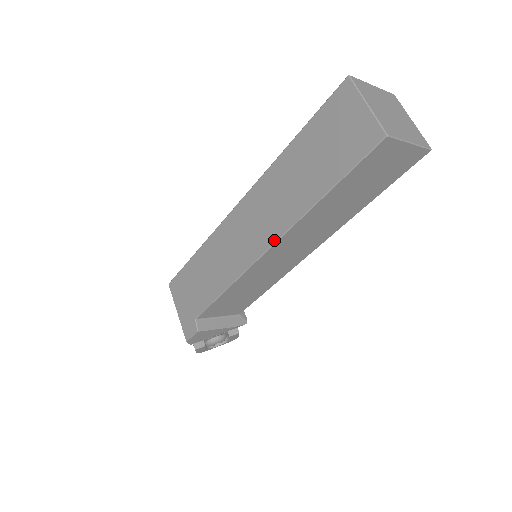
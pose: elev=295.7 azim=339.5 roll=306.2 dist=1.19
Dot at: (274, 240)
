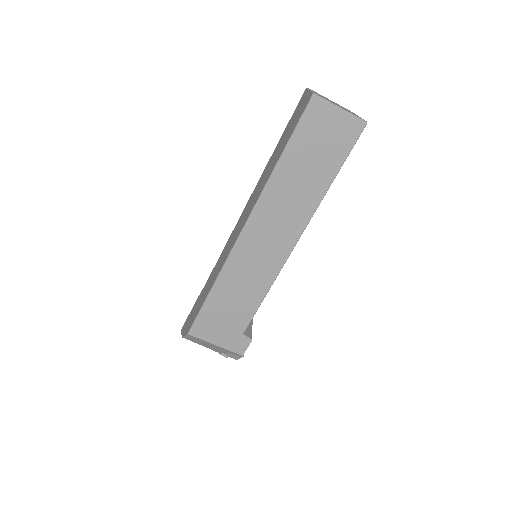
Dot at: (301, 233)
